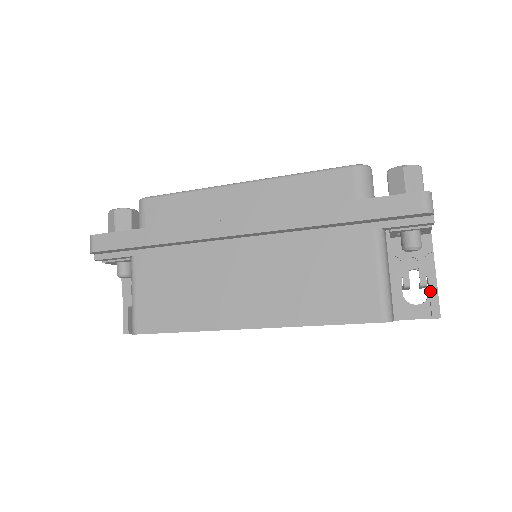
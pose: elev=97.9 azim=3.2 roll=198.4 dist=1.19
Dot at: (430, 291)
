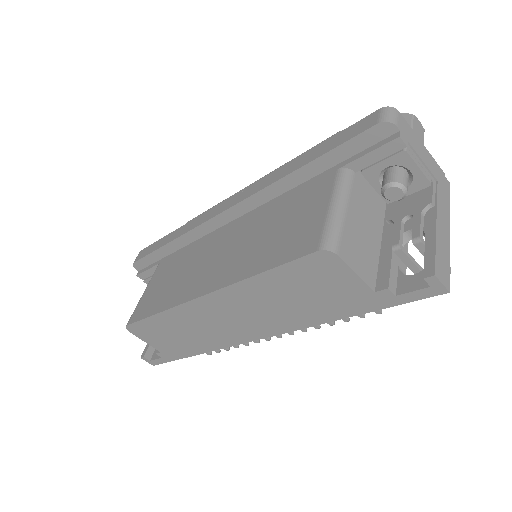
Dot at: (425, 247)
